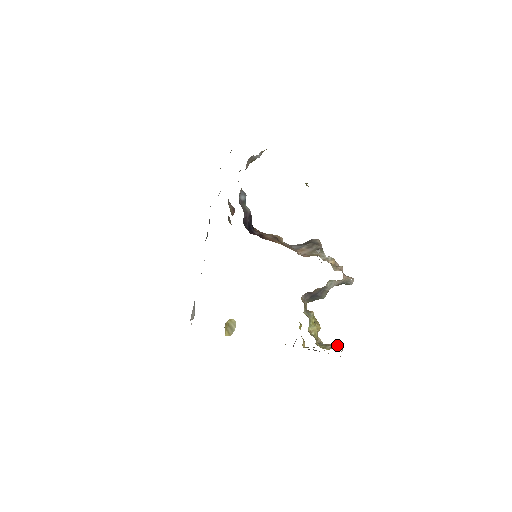
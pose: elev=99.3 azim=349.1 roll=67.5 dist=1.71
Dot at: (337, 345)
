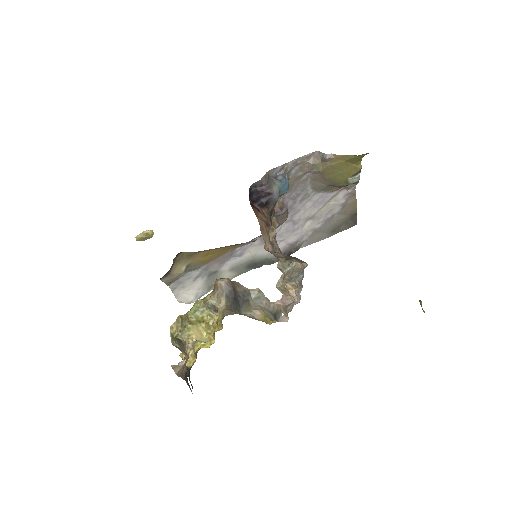
Dot at: (185, 353)
